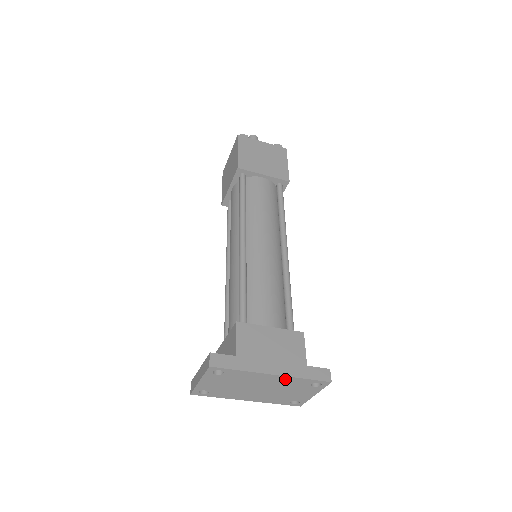
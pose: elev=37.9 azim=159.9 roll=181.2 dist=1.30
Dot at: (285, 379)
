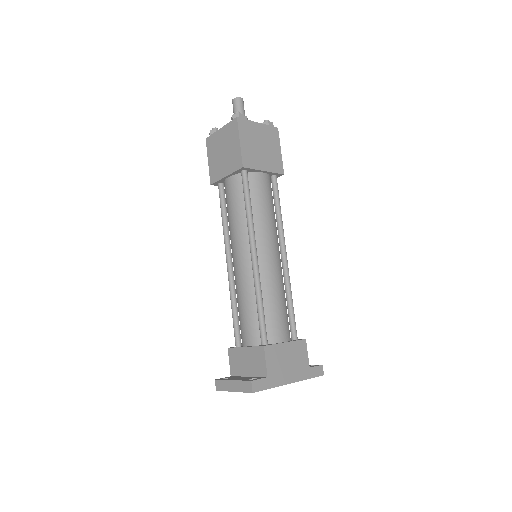
Dot at: occluded
